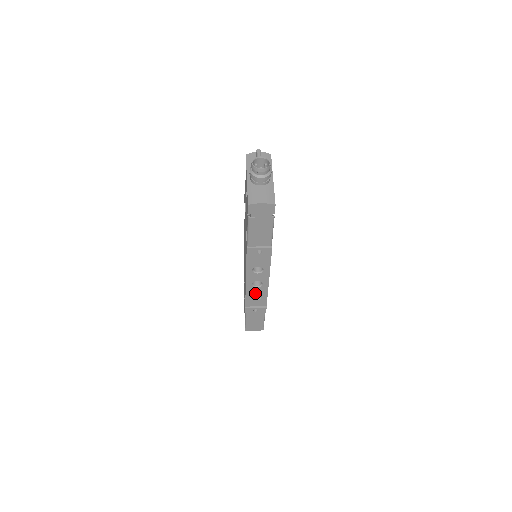
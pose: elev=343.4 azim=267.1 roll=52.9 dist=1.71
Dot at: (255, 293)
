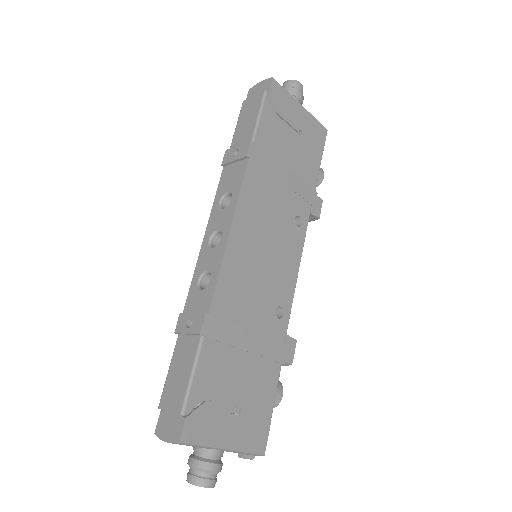
Dot at: (206, 268)
